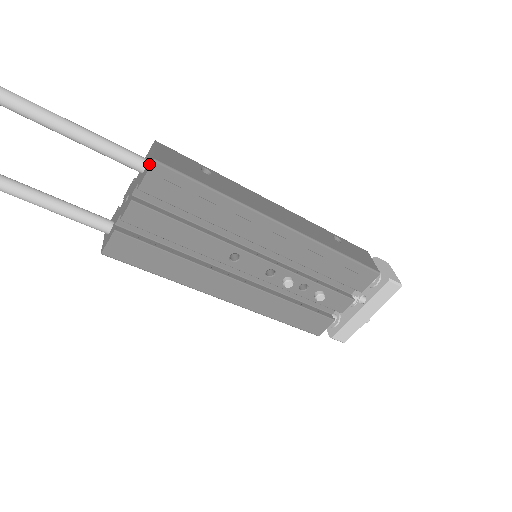
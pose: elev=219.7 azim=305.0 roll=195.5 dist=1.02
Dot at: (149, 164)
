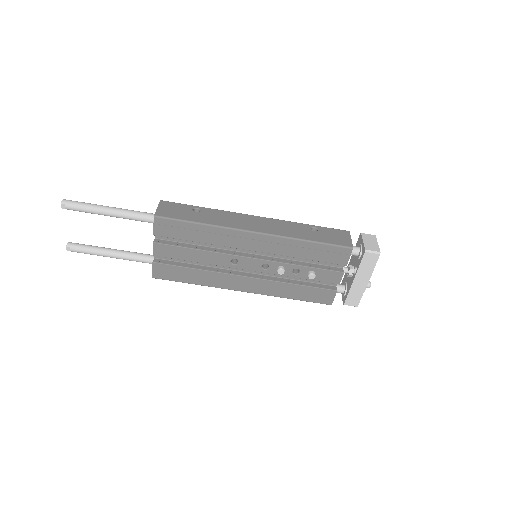
Dot at: (154, 218)
